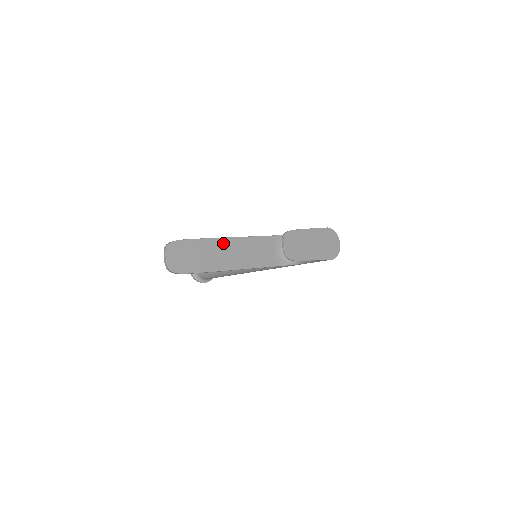
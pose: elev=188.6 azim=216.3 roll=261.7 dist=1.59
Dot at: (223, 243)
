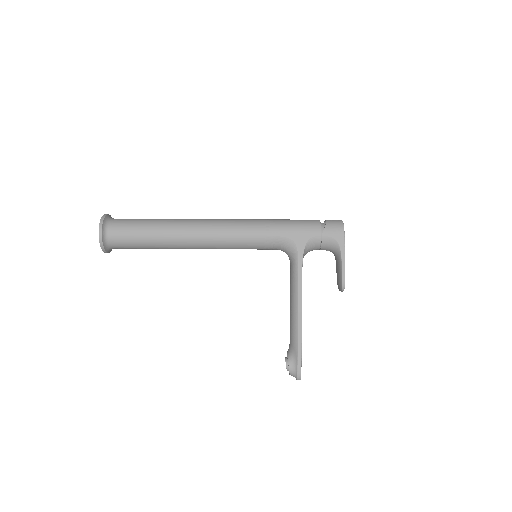
Dot at: (301, 326)
